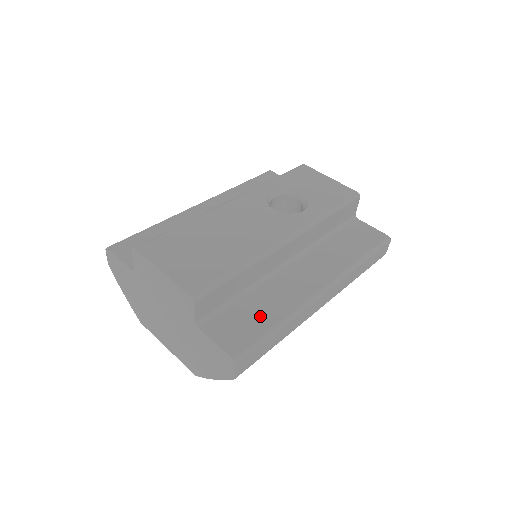
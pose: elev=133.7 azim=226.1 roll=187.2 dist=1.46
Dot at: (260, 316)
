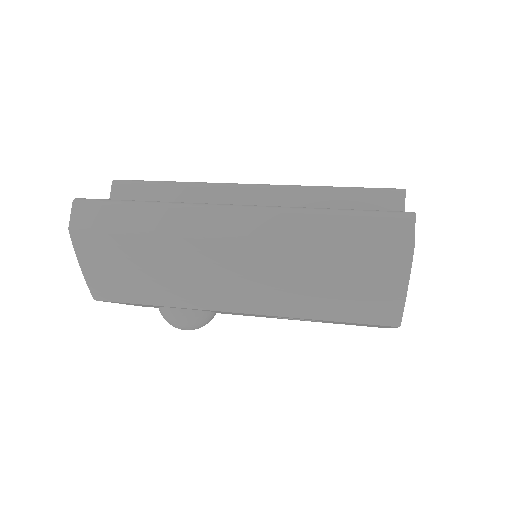
Dot at: occluded
